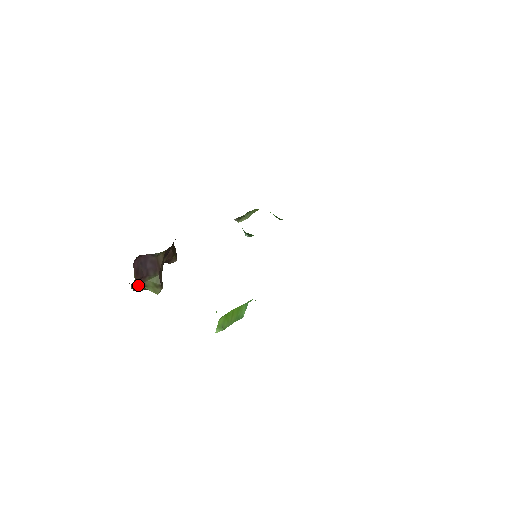
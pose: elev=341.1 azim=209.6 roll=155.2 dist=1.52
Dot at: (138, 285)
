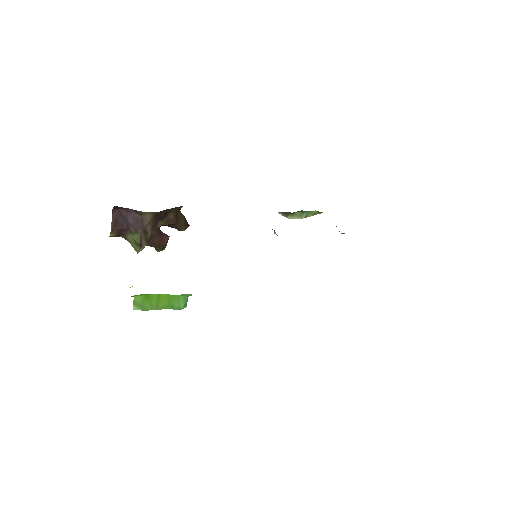
Dot at: (121, 236)
